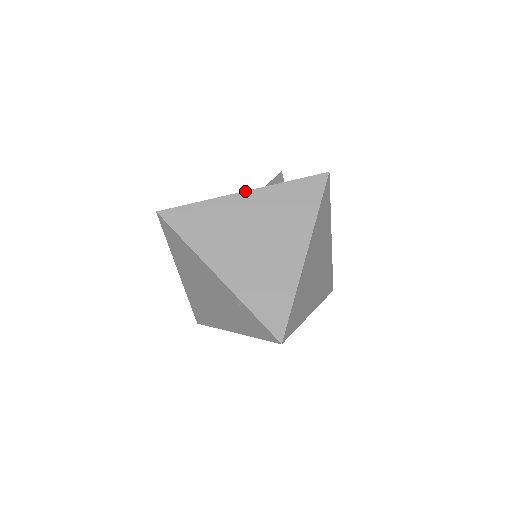
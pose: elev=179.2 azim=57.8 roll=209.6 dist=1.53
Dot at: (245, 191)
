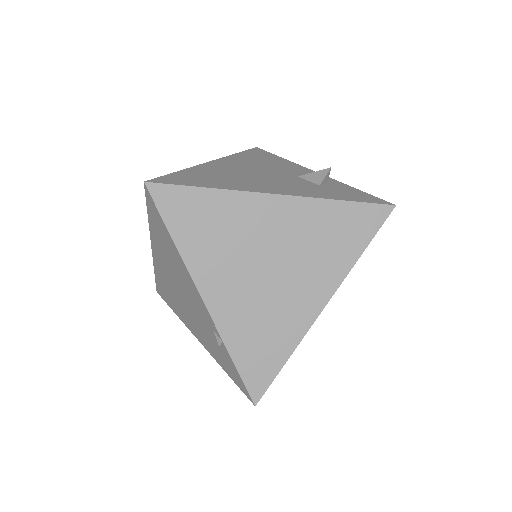
Dot at: (277, 194)
